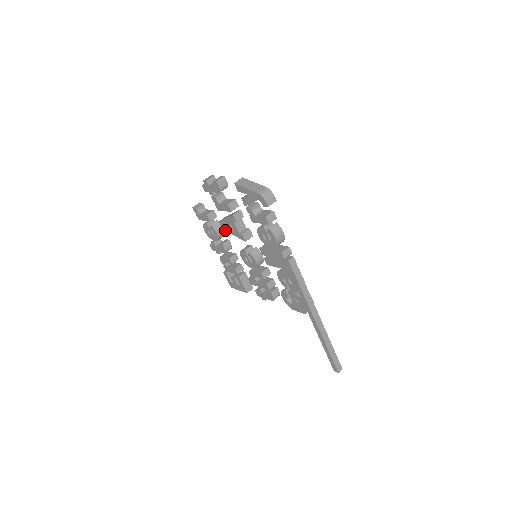
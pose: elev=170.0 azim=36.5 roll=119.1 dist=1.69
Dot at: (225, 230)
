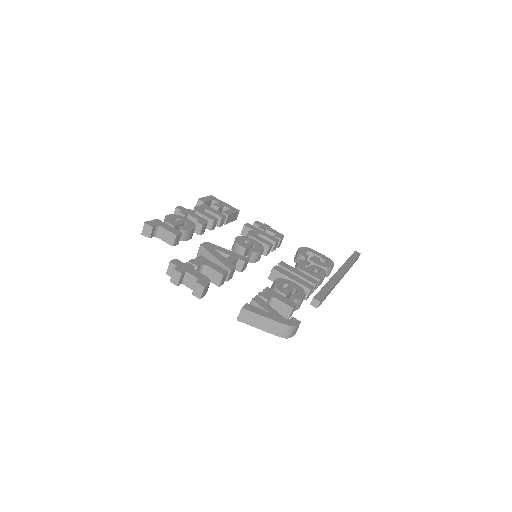
Dot at: occluded
